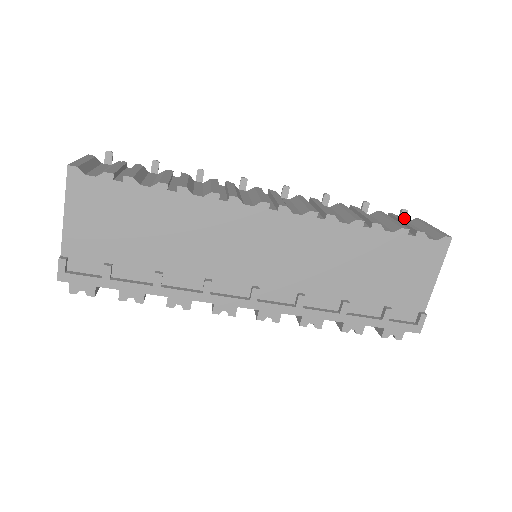
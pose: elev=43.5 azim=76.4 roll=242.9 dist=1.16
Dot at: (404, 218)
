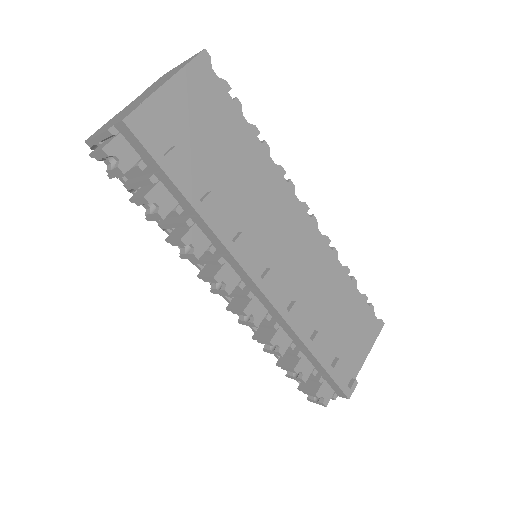
Dot at: occluded
